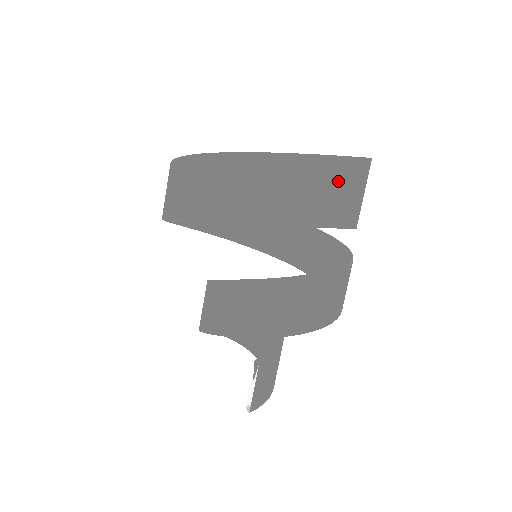
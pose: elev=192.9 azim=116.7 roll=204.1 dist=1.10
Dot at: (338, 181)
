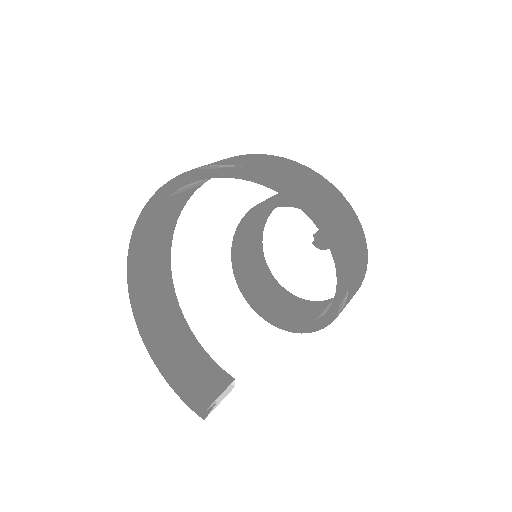
Dot at: occluded
